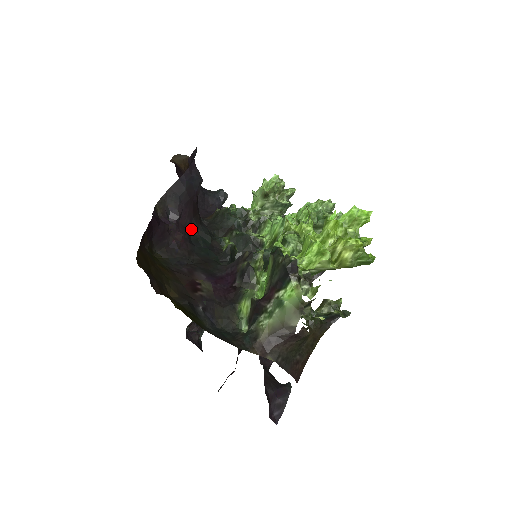
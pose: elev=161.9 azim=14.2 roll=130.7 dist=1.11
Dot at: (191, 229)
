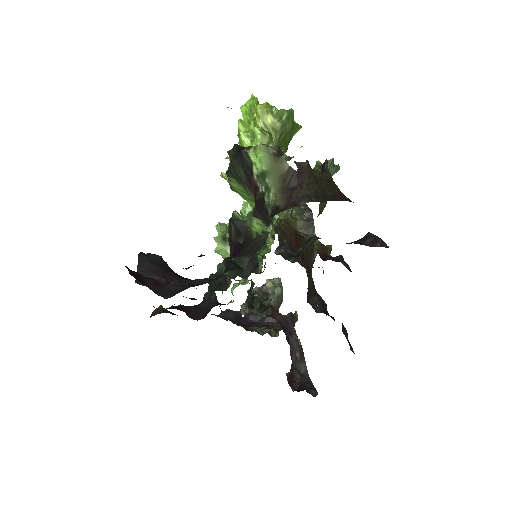
Dot at: occluded
